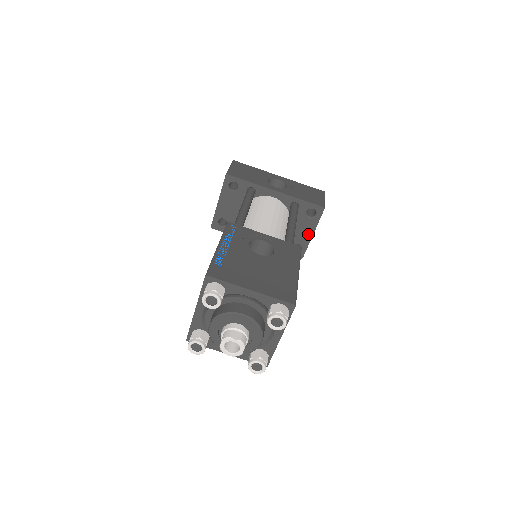
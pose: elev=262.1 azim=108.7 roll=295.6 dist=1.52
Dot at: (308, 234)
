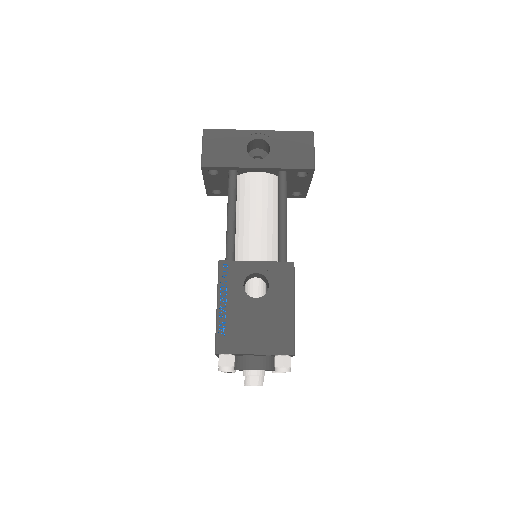
Dot at: (305, 185)
